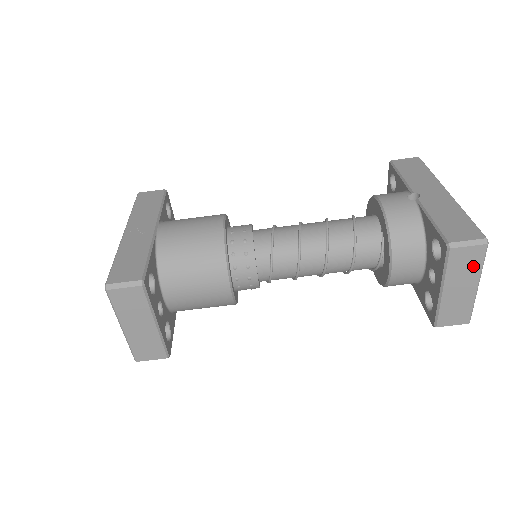
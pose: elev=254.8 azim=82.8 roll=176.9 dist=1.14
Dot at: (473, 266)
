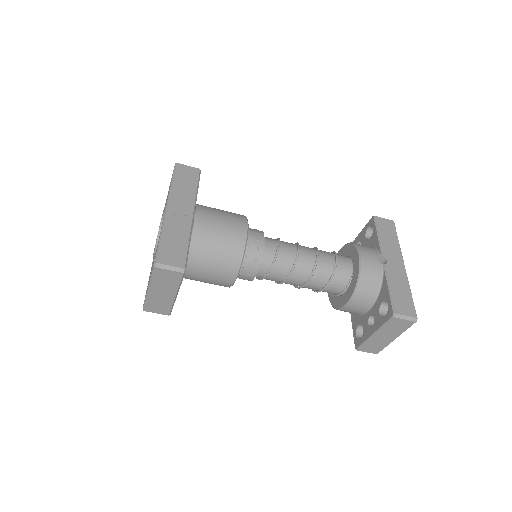
Dot at: (400, 329)
